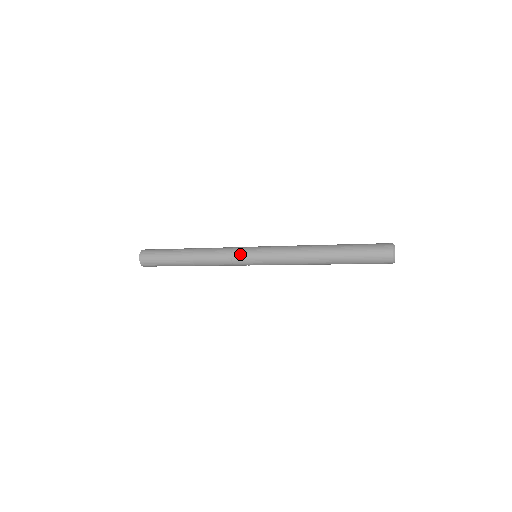
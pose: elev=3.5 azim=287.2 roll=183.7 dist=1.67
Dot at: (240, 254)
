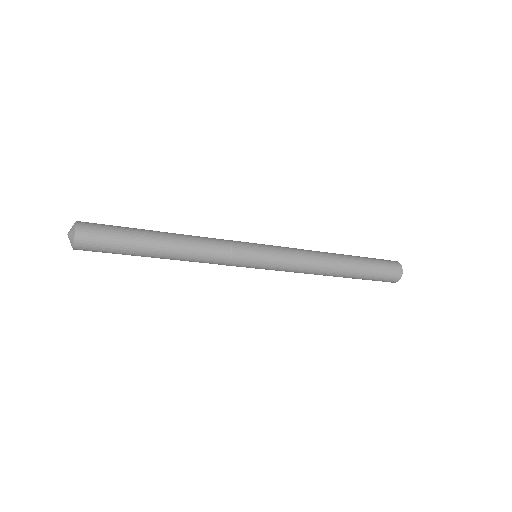
Dot at: (243, 257)
